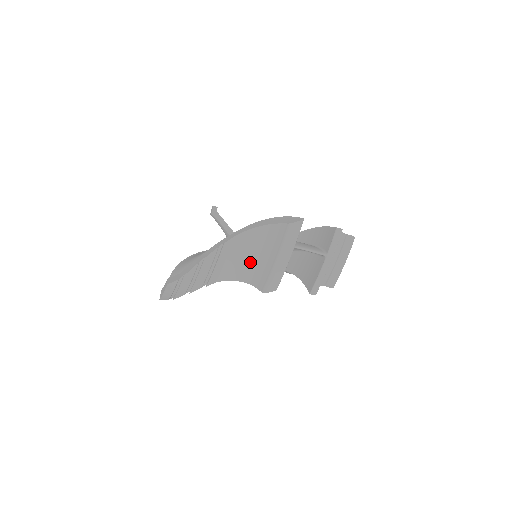
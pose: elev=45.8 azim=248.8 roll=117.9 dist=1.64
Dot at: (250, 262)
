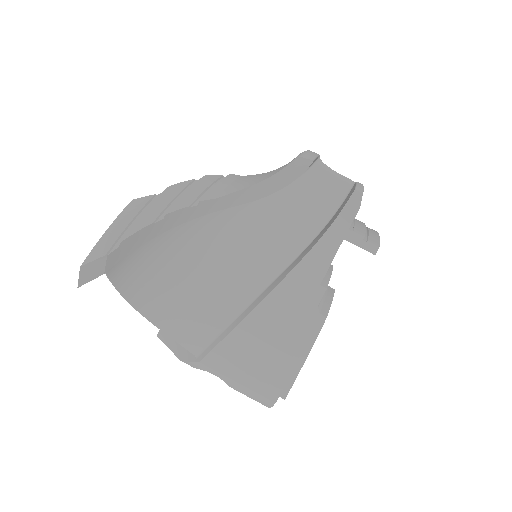
Dot at: occluded
